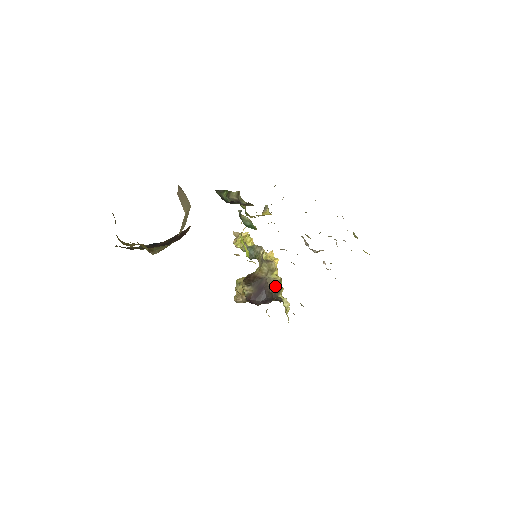
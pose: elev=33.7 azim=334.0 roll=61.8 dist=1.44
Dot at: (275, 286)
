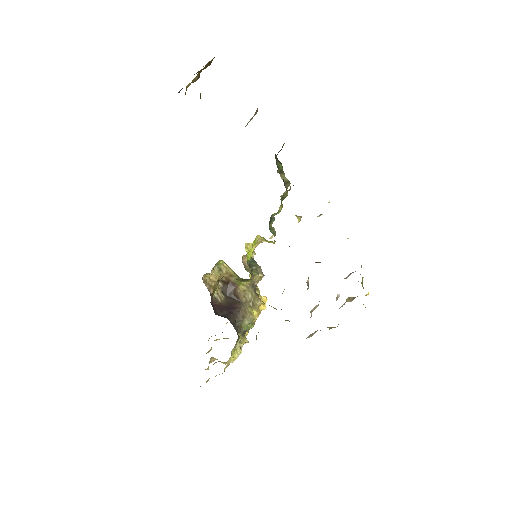
Dot at: (244, 320)
